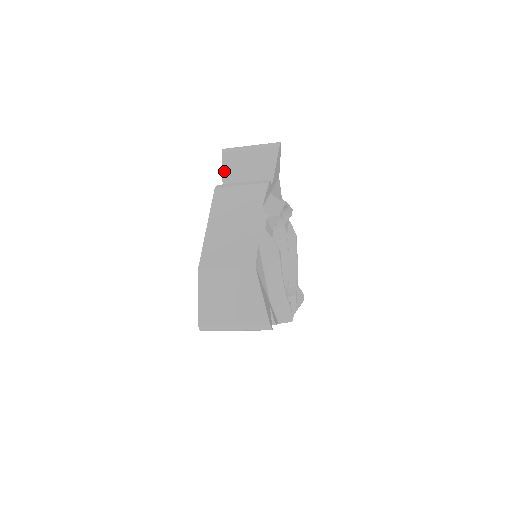
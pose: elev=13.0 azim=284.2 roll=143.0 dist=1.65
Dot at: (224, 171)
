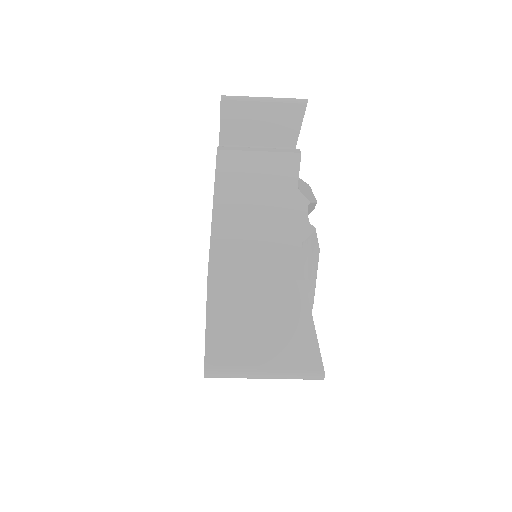
Dot at: (223, 128)
